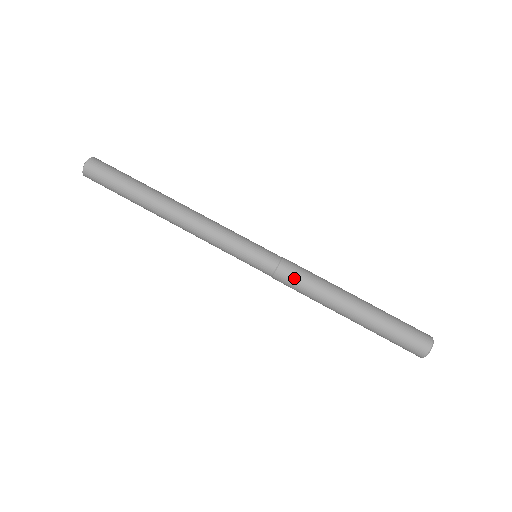
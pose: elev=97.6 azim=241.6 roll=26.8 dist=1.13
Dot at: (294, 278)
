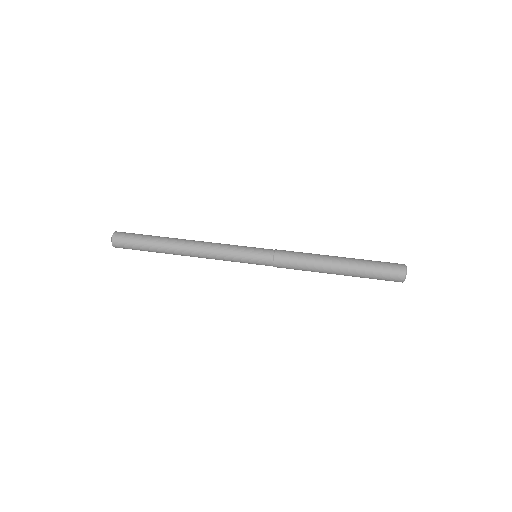
Dot at: (288, 262)
